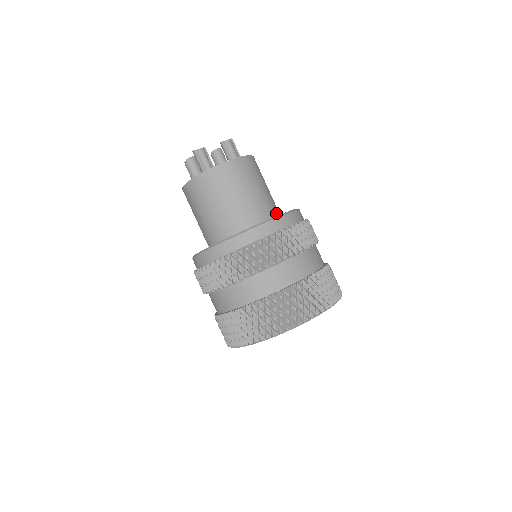
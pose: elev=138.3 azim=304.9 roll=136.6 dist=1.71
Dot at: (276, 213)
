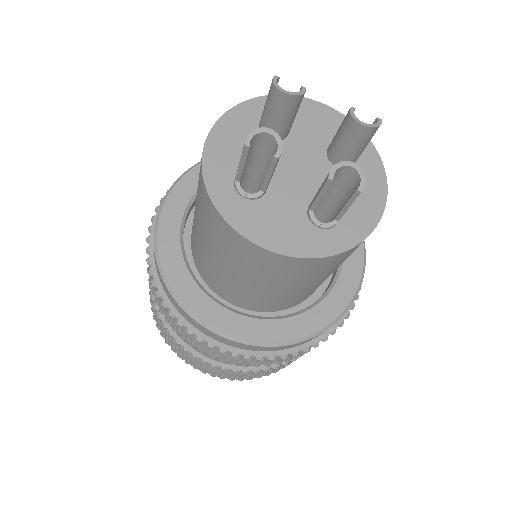
Dot at: (292, 302)
